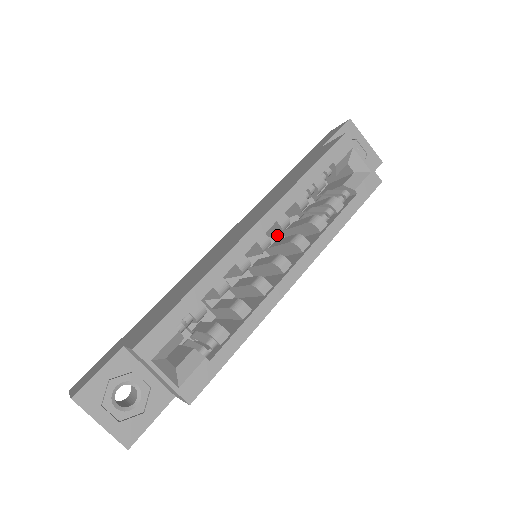
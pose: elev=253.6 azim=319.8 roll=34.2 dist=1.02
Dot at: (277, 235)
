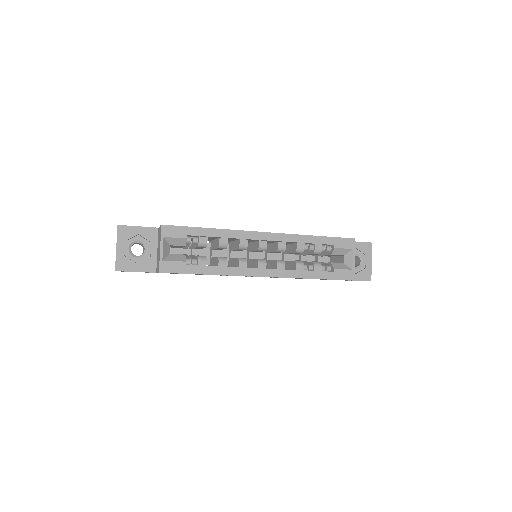
Dot at: occluded
